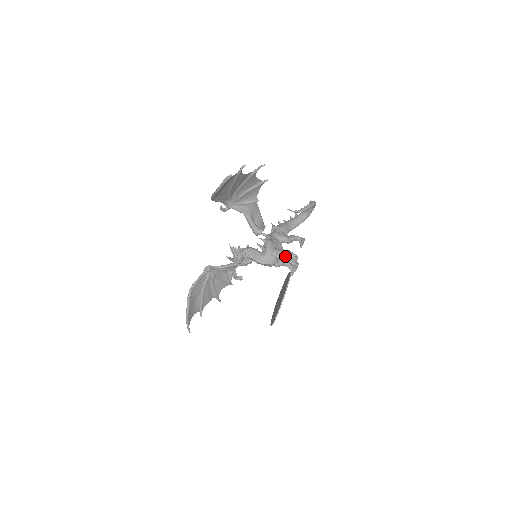
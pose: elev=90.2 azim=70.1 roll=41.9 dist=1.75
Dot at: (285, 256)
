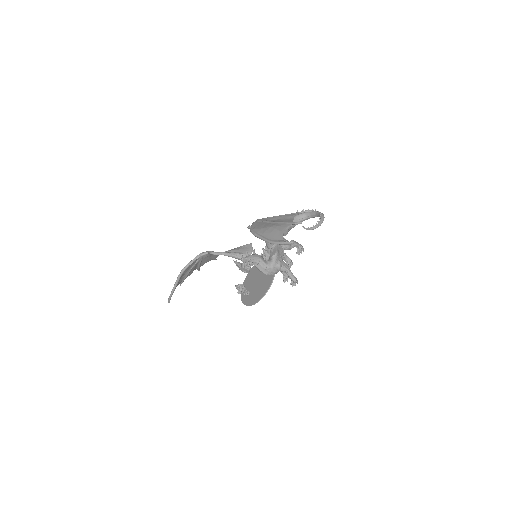
Dot at: (287, 270)
